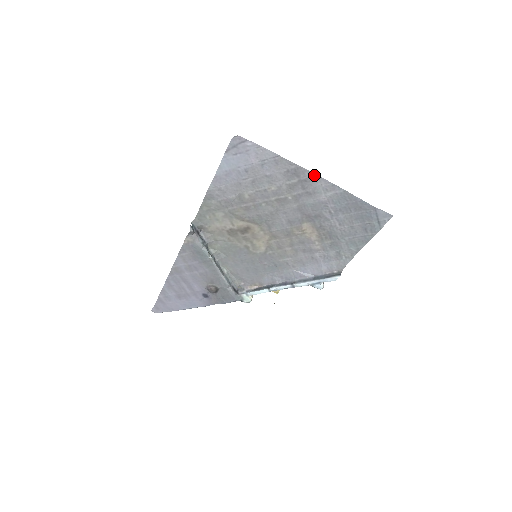
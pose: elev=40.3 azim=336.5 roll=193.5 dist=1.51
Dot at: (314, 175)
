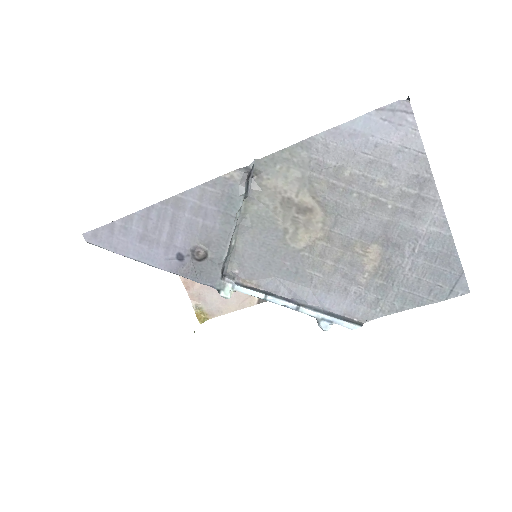
Dot at: (437, 199)
